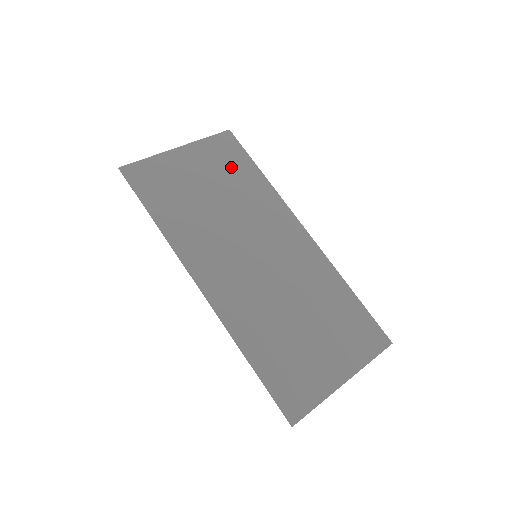
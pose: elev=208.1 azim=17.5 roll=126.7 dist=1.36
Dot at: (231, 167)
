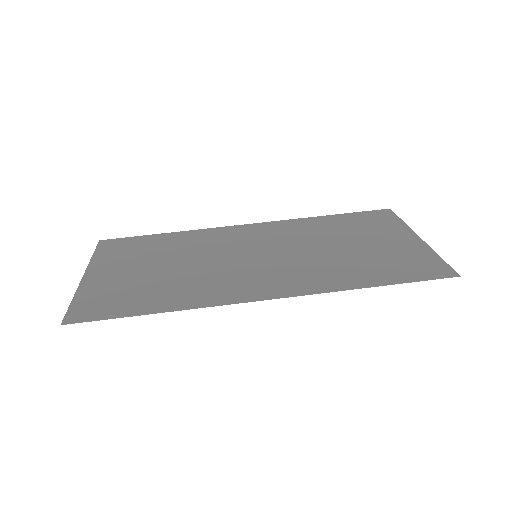
Dot at: (143, 248)
